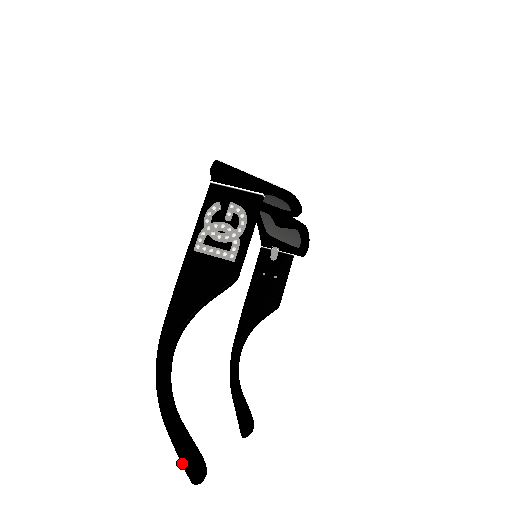
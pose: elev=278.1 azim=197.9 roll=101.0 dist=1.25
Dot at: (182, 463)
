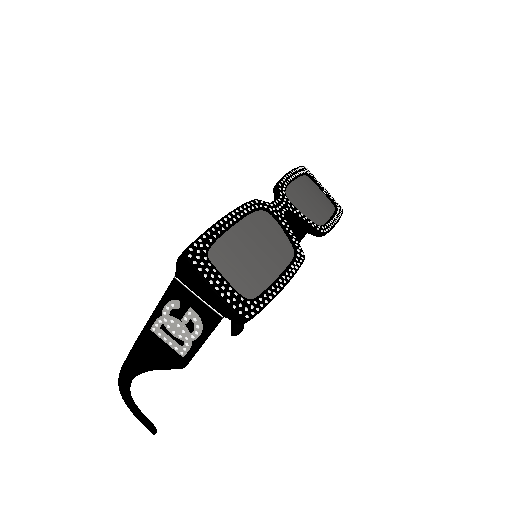
Dot at: occluded
